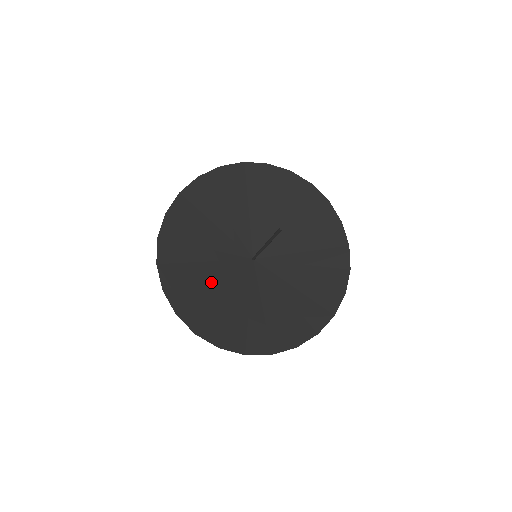
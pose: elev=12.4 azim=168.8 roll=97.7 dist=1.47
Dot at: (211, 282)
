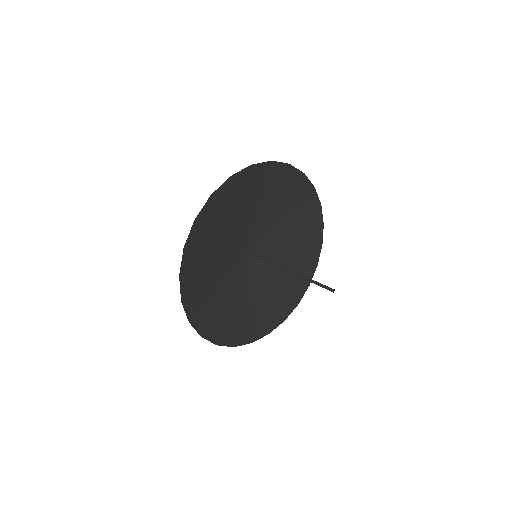
Dot at: (245, 302)
